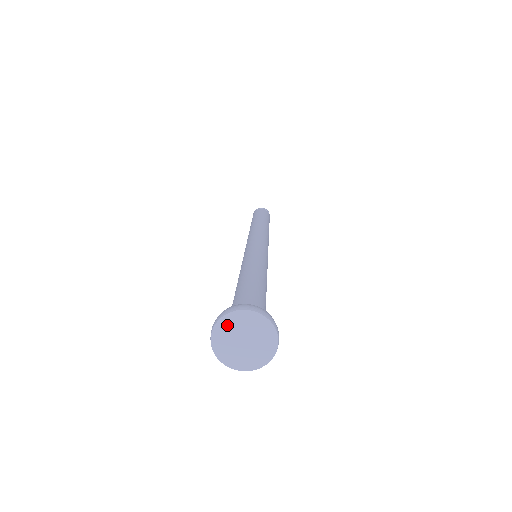
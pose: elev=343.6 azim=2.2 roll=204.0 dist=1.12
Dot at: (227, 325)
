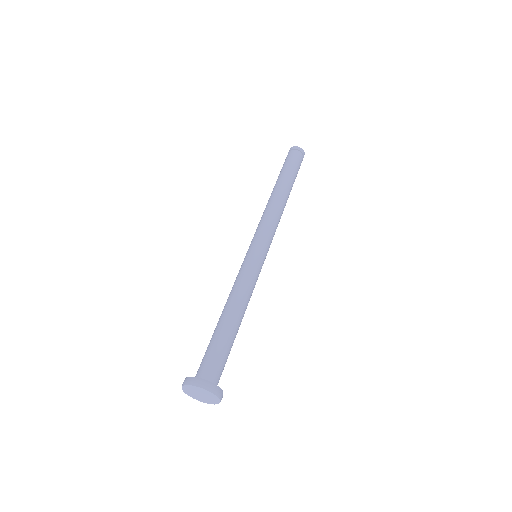
Dot at: (191, 388)
